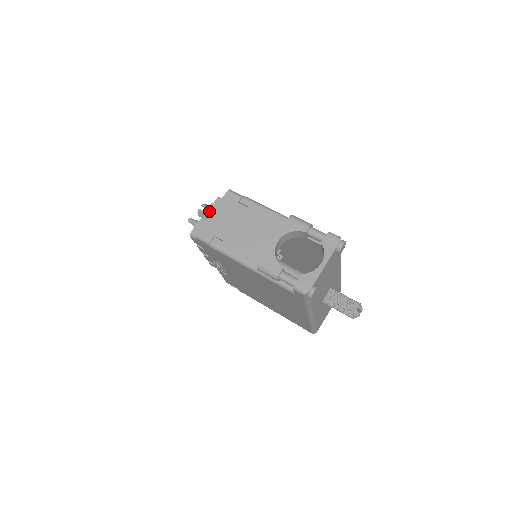
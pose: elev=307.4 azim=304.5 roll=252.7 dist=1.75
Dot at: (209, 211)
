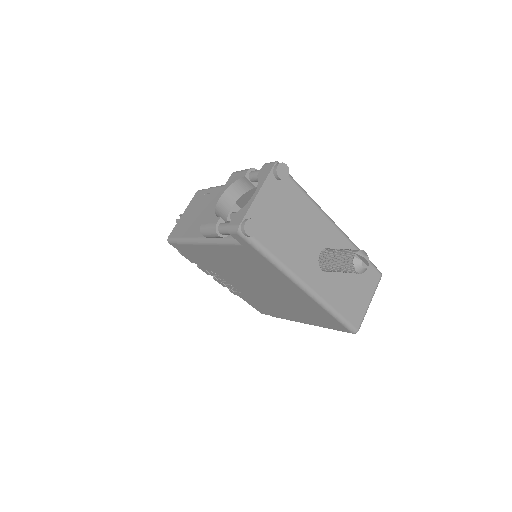
Dot at: occluded
